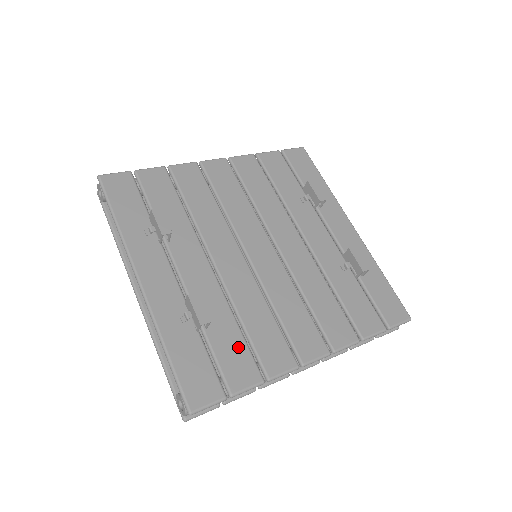
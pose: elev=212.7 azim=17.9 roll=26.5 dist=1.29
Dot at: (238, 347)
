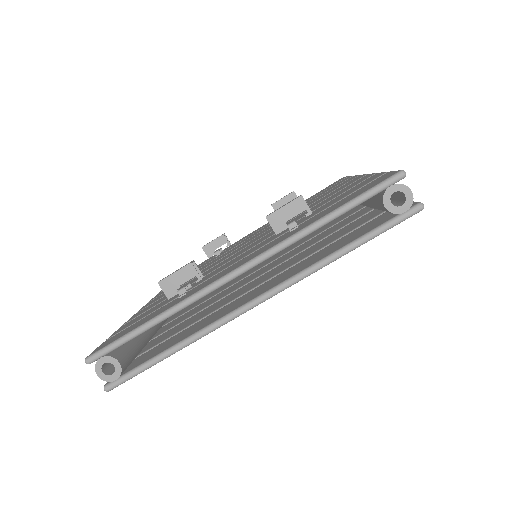
Dot at: (339, 197)
